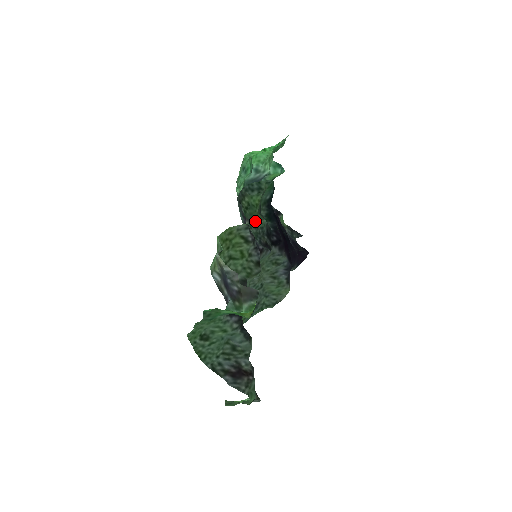
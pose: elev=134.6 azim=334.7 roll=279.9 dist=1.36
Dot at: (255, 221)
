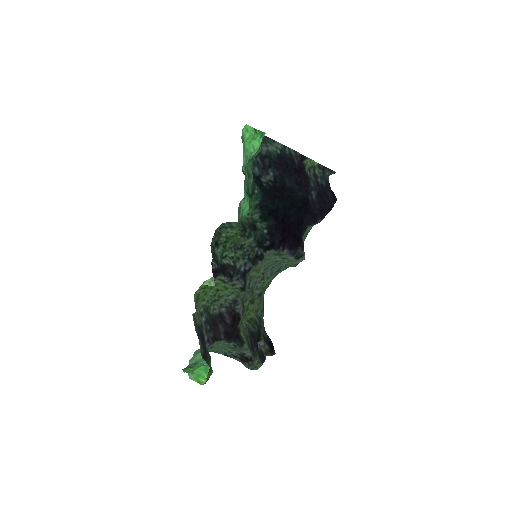
Dot at: (240, 244)
